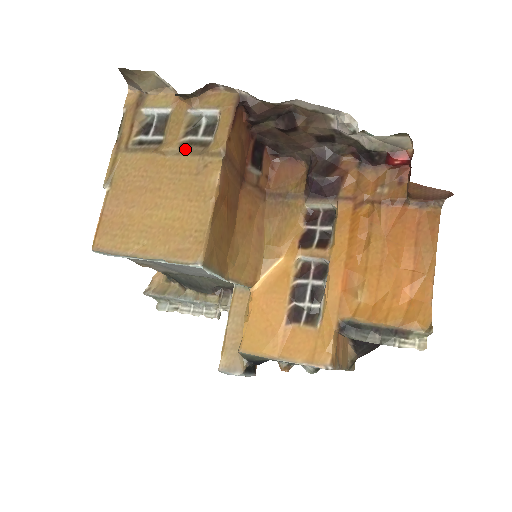
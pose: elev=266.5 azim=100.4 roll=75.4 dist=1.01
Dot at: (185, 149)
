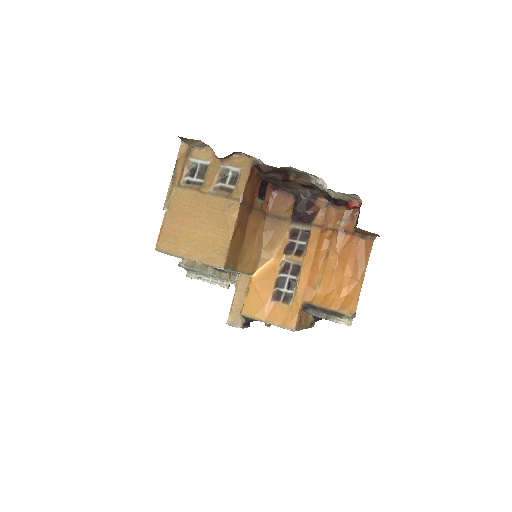
Dot at: (217, 192)
